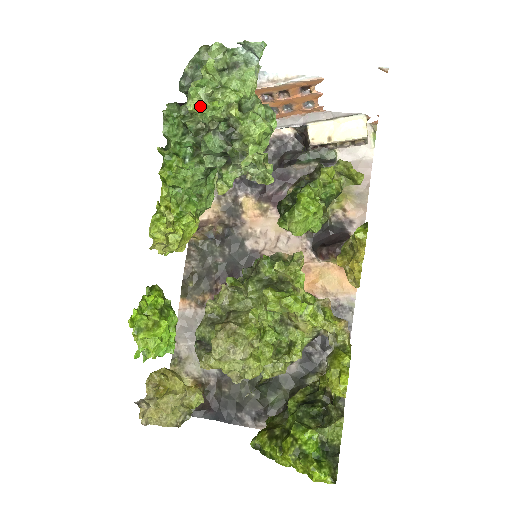
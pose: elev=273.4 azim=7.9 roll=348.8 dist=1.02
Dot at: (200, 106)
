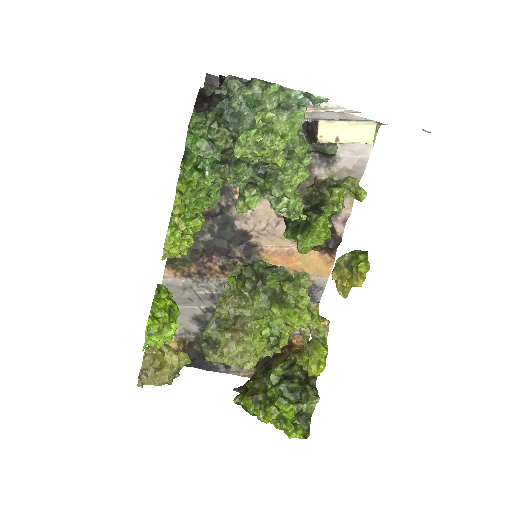
Dot at: (247, 152)
